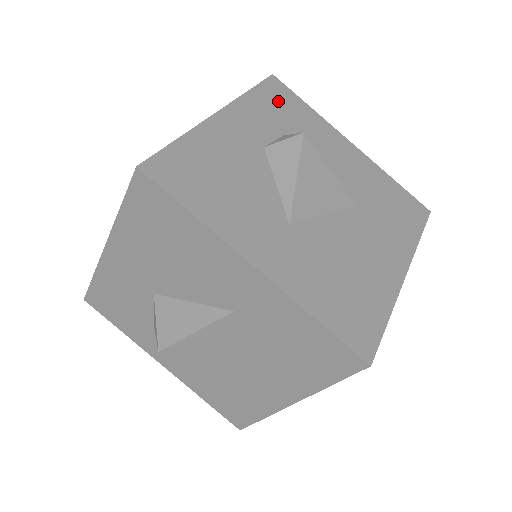
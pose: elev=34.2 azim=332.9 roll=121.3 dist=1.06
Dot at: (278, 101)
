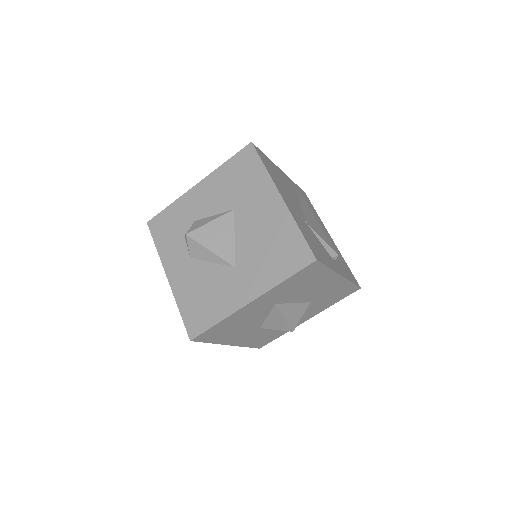
Dot at: (164, 229)
